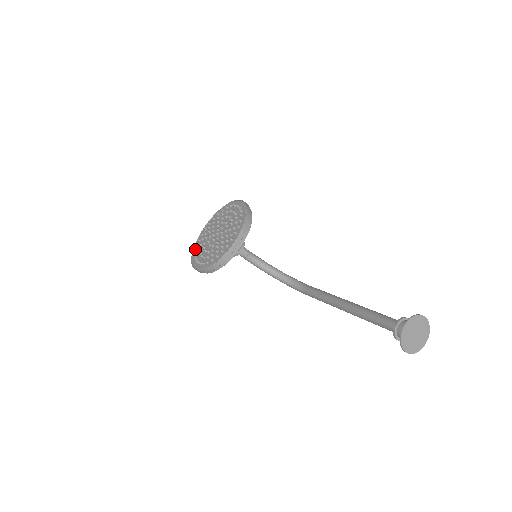
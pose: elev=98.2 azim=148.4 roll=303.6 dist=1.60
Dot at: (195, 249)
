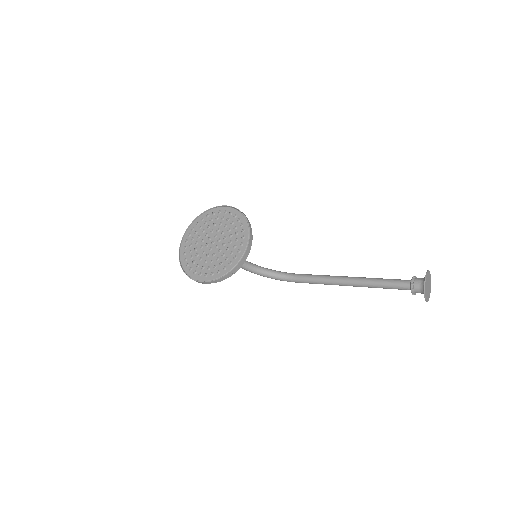
Dot at: (184, 263)
